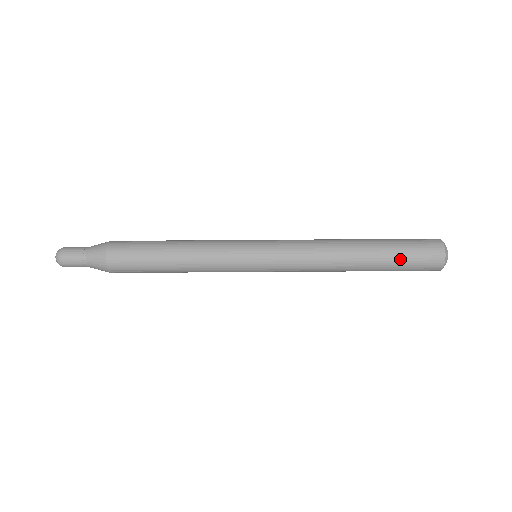
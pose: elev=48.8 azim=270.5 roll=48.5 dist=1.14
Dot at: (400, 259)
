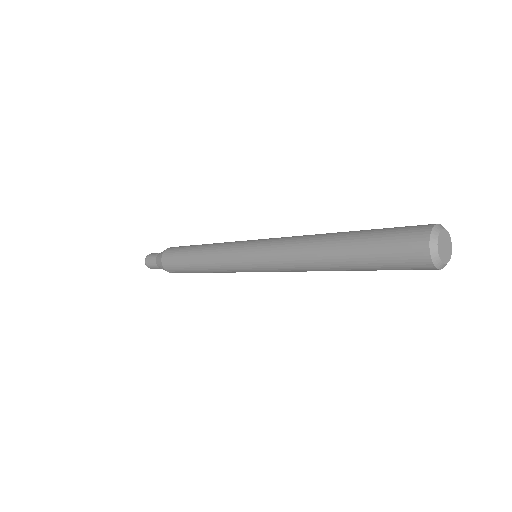
Dot at: occluded
